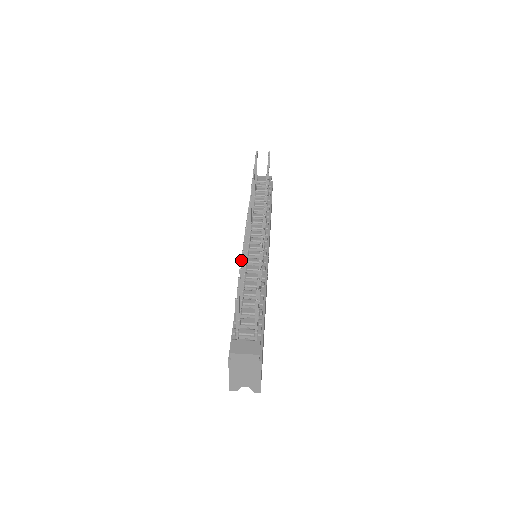
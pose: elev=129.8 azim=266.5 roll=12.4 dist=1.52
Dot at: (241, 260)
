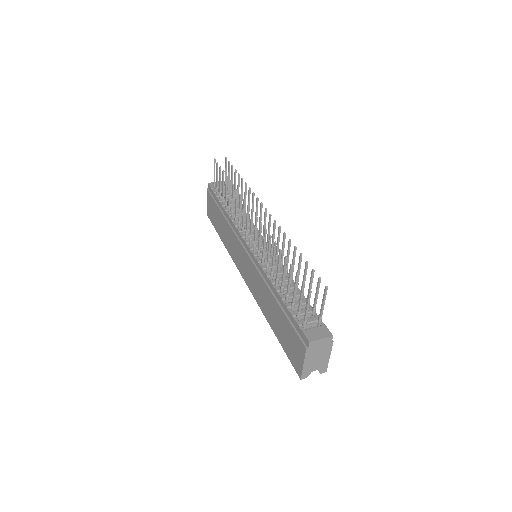
Dot at: (286, 257)
